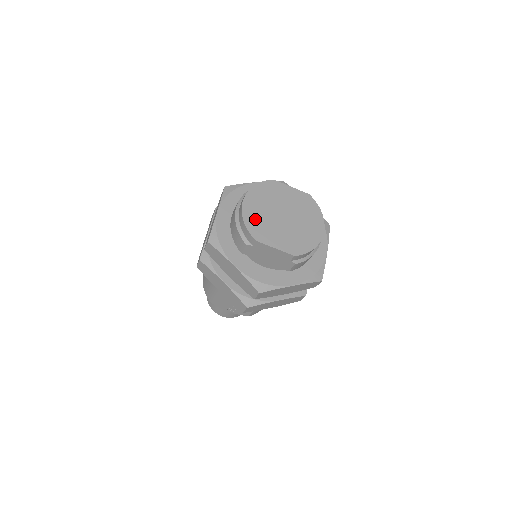
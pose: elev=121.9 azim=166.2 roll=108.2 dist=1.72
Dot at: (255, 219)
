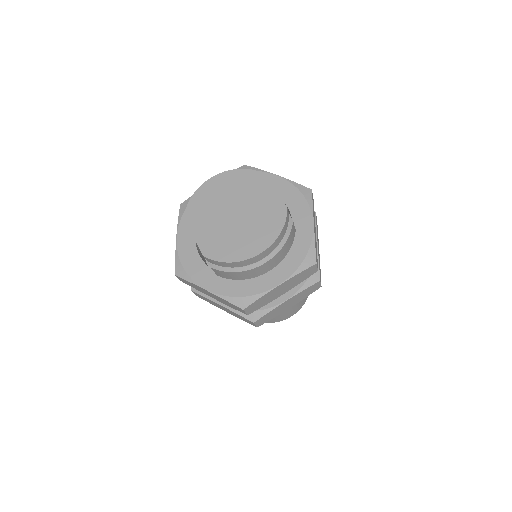
Dot at: (204, 200)
